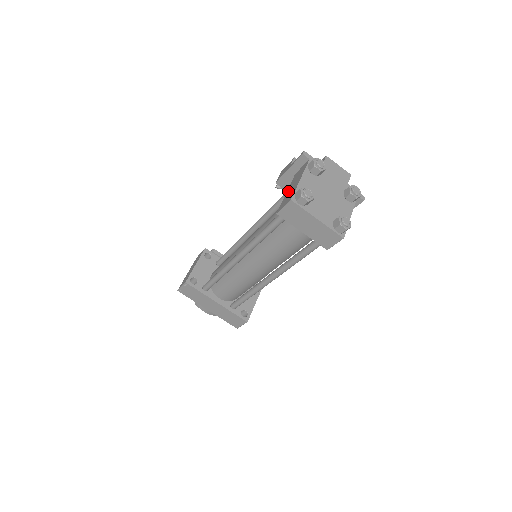
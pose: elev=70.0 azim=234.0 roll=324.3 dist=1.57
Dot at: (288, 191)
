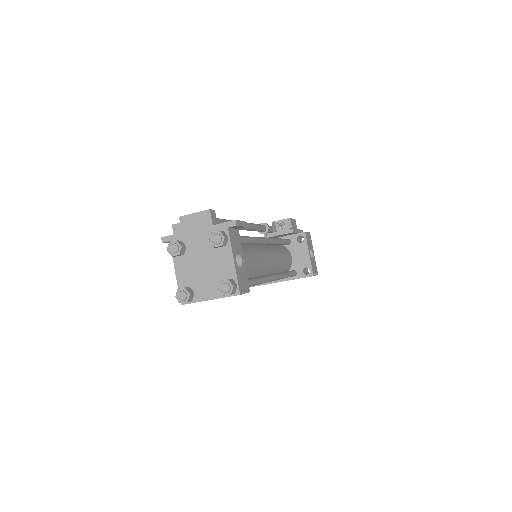
Dot at: occluded
